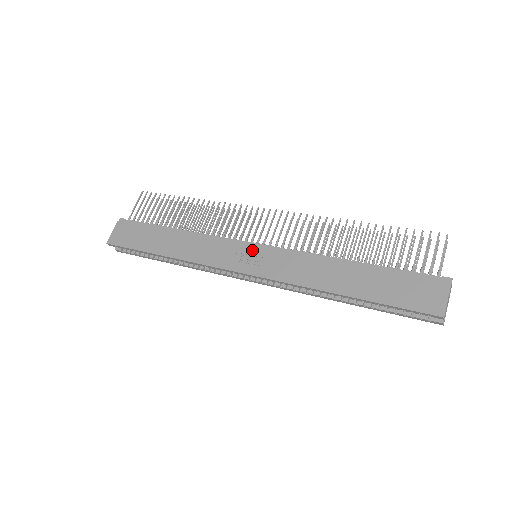
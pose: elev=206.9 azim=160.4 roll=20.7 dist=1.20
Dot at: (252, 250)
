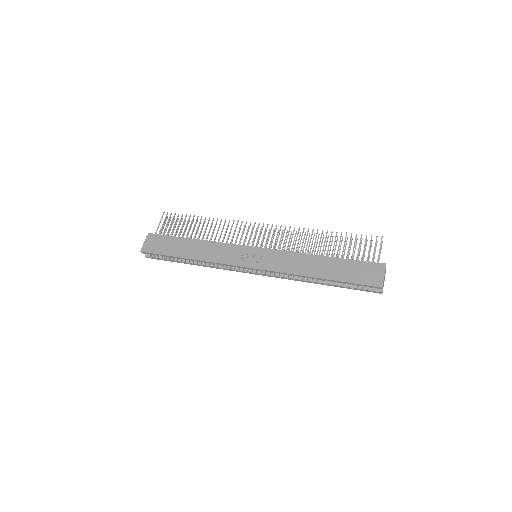
Dot at: (254, 252)
